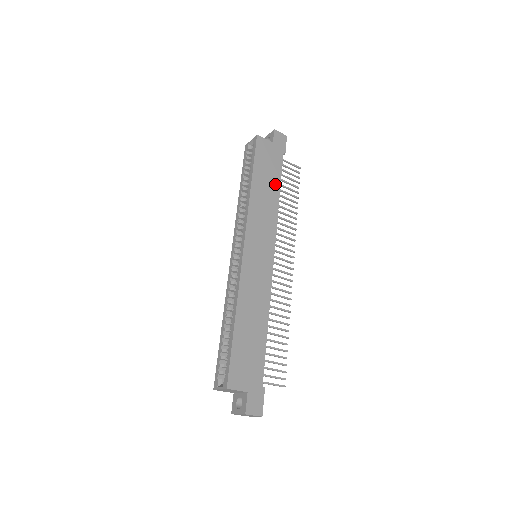
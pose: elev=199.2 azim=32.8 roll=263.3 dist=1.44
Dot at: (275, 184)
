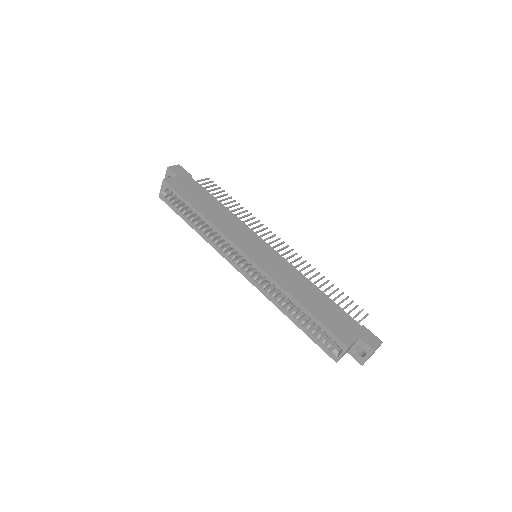
Dot at: (211, 200)
